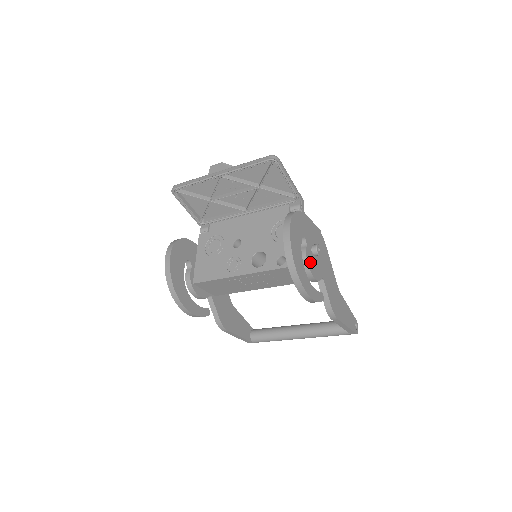
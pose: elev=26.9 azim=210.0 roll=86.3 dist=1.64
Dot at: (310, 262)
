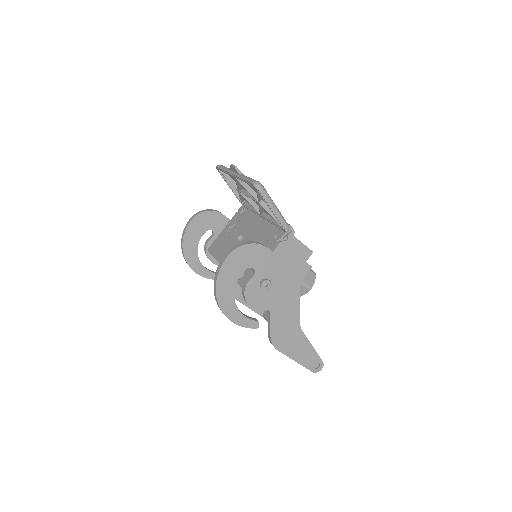
Dot at: (251, 292)
